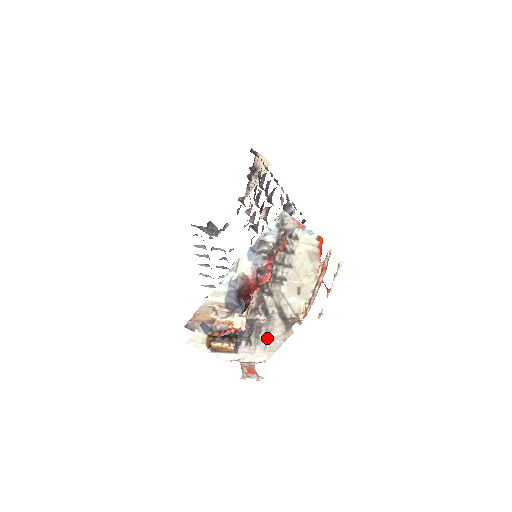
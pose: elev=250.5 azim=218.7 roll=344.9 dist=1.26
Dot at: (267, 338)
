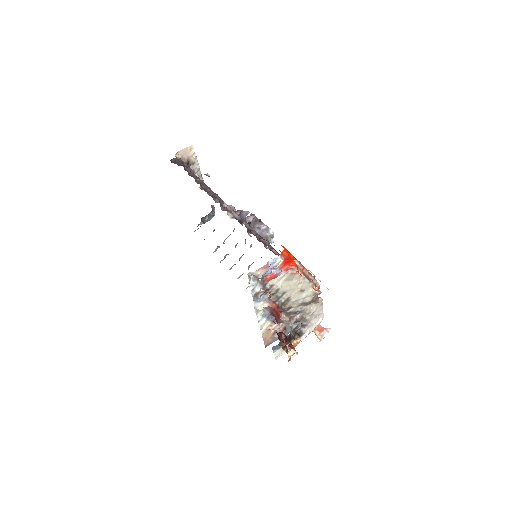
Dot at: (311, 315)
